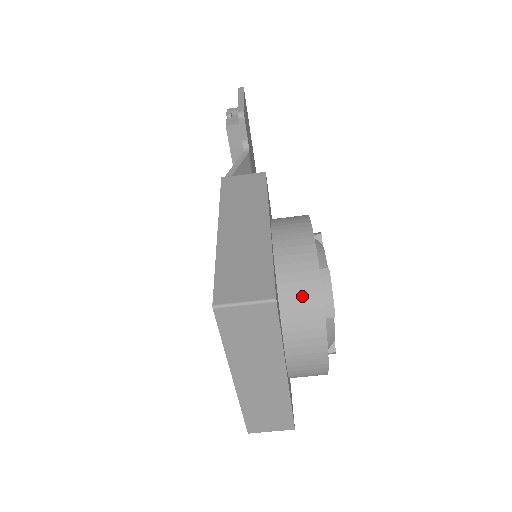
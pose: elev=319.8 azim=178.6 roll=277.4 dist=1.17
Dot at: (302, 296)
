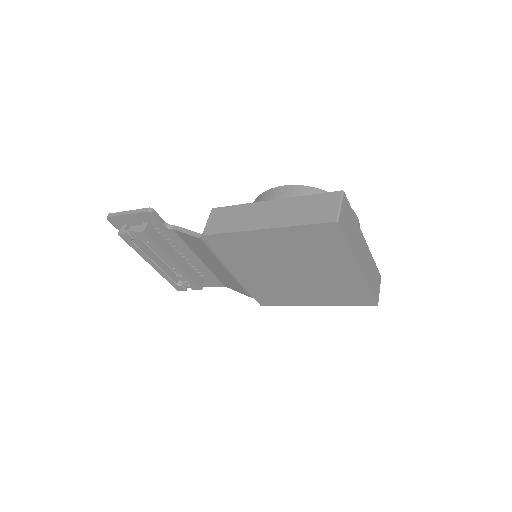
Dot at: occluded
